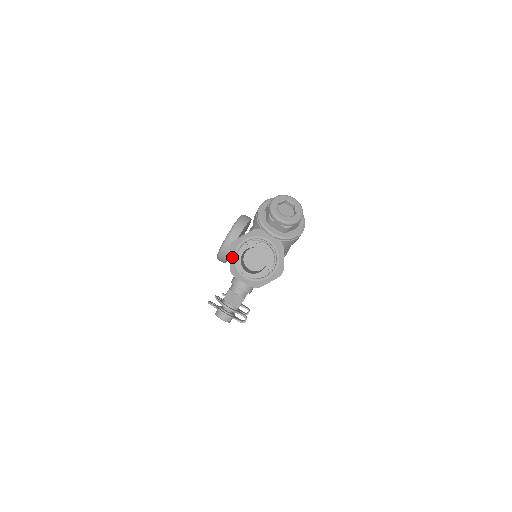
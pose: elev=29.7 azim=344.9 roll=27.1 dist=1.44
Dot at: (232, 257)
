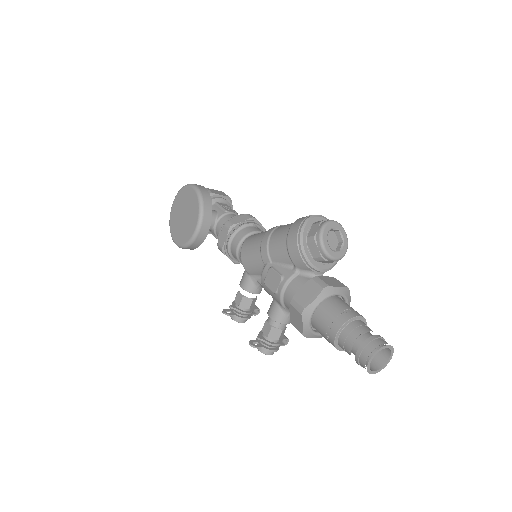
Dot at: (306, 325)
